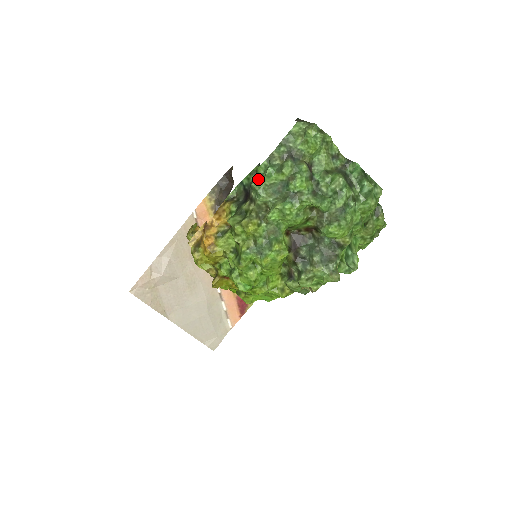
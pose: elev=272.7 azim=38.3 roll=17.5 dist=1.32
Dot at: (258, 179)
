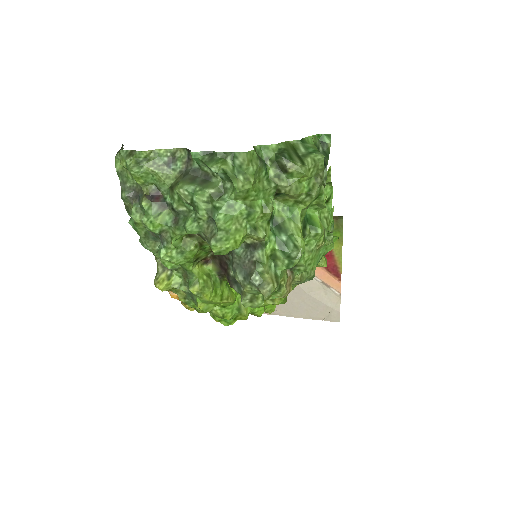
Dot at: occluded
